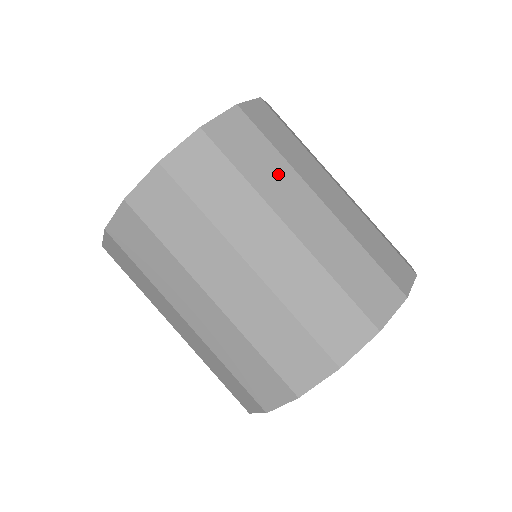
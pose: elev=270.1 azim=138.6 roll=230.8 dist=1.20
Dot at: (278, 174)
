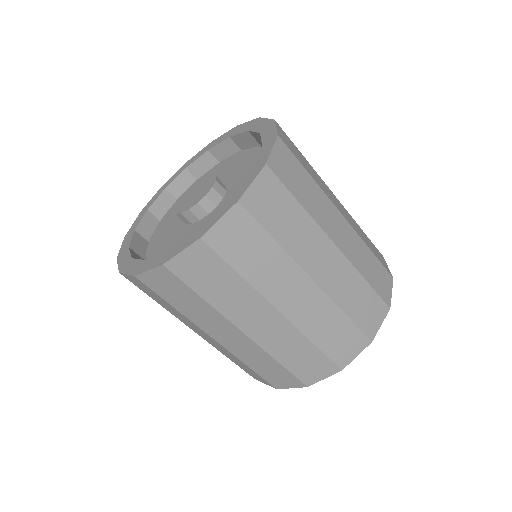
Dot at: (303, 230)
